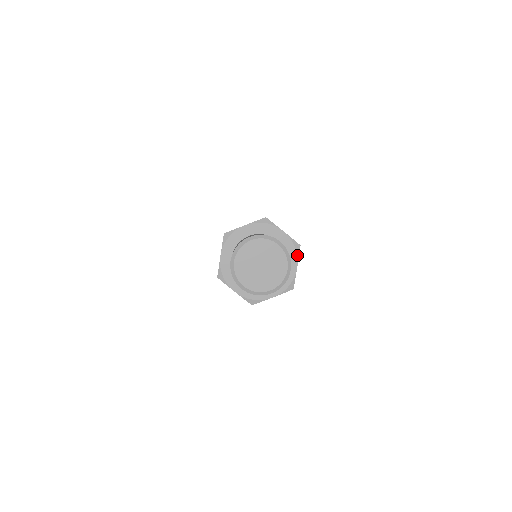
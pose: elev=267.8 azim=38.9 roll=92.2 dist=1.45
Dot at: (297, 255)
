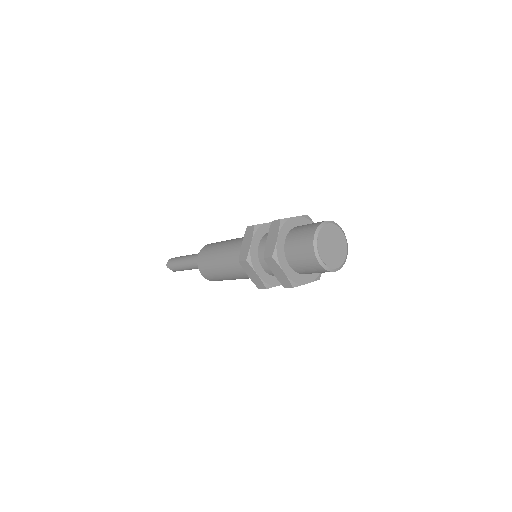
Dot at: occluded
